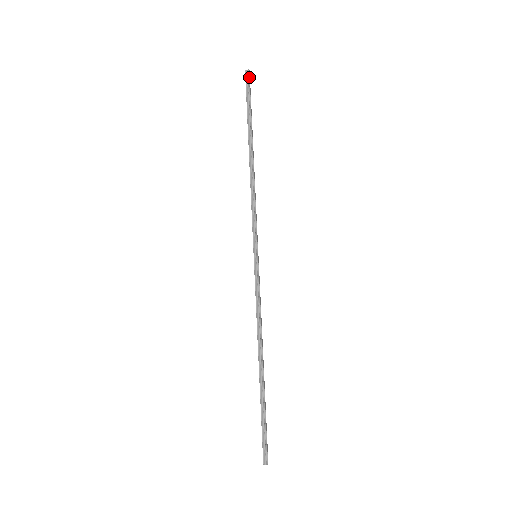
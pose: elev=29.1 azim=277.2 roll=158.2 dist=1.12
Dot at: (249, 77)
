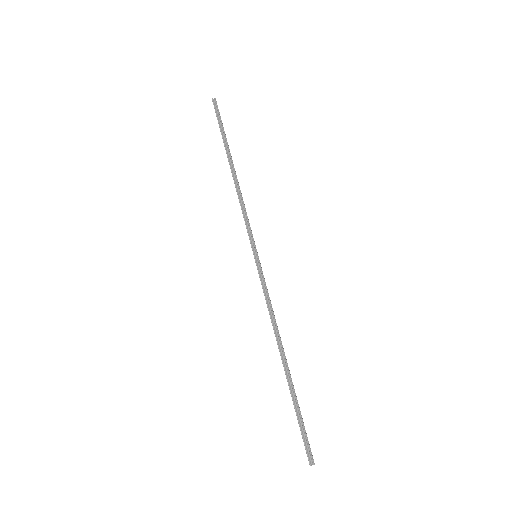
Dot at: occluded
